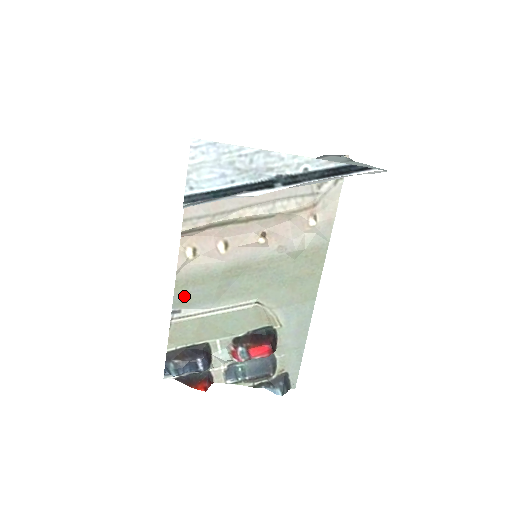
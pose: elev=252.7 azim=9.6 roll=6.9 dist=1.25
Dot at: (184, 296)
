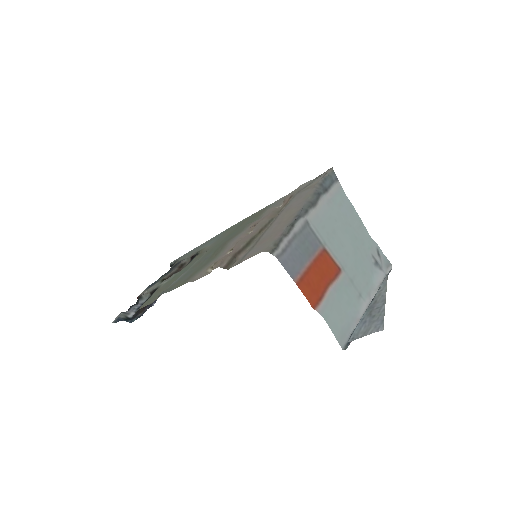
Dot at: (177, 285)
